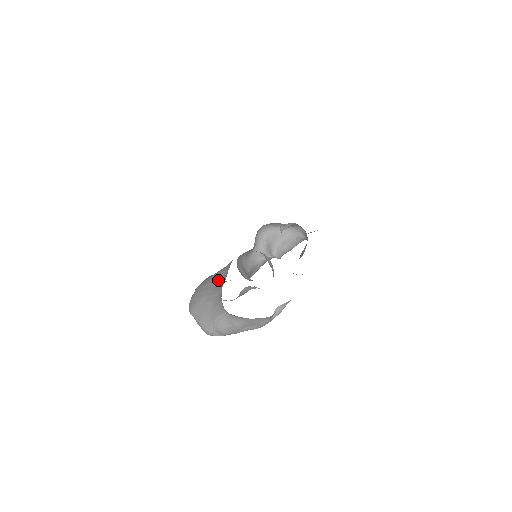
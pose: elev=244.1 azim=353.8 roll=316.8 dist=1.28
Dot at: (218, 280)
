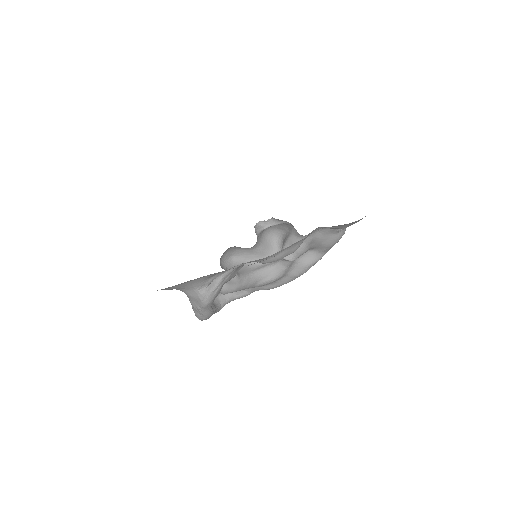
Dot at: occluded
